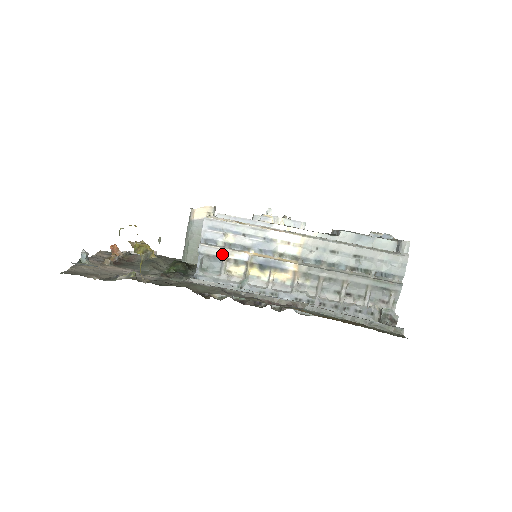
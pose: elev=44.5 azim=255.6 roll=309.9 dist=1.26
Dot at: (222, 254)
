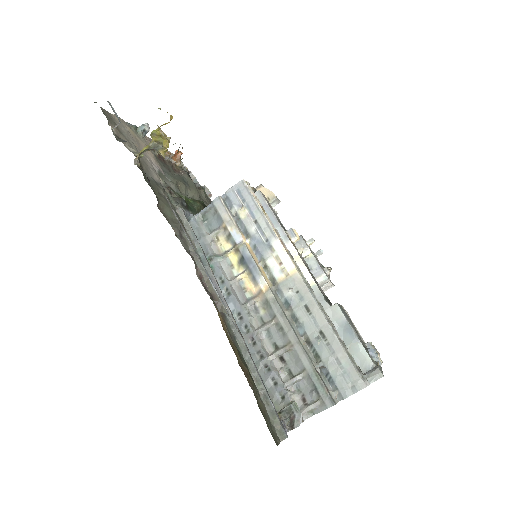
Dot at: (226, 219)
